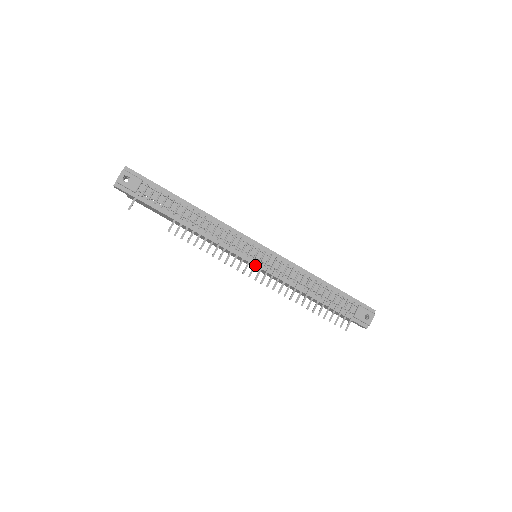
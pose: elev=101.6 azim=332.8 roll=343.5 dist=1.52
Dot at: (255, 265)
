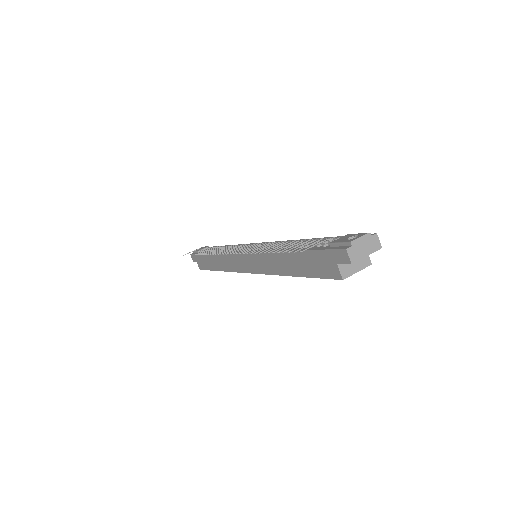
Dot at: occluded
